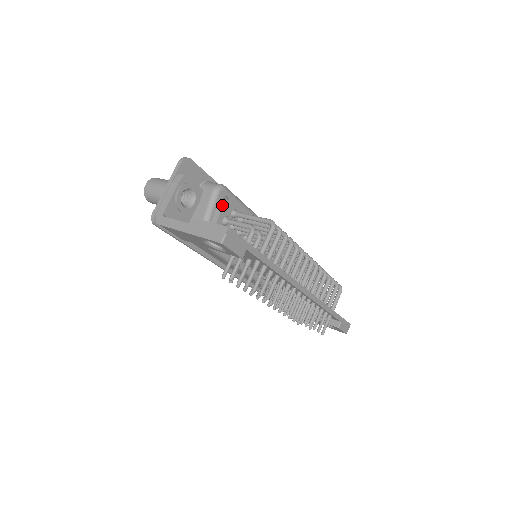
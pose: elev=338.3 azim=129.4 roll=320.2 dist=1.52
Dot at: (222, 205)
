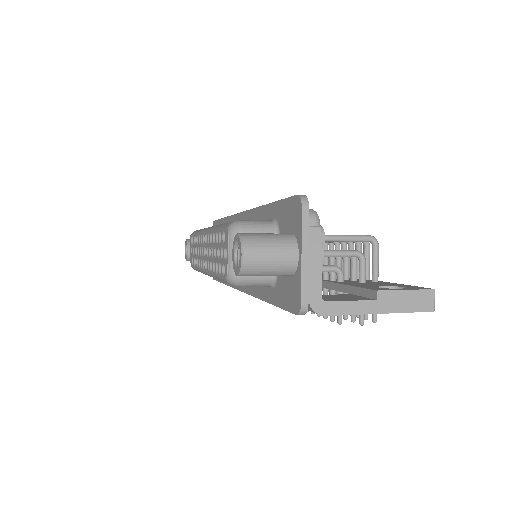
Dot at: (324, 239)
